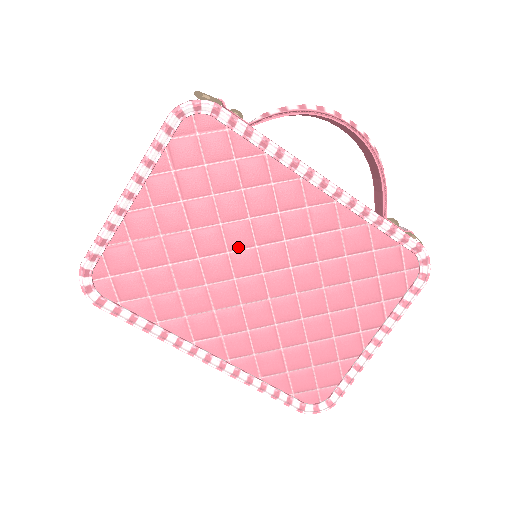
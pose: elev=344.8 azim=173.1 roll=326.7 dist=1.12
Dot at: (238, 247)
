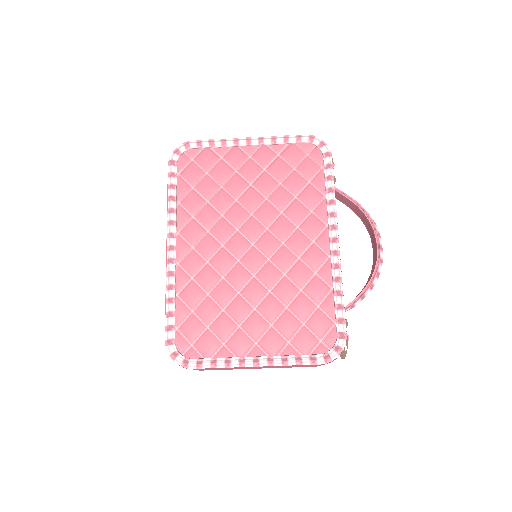
Dot at: (259, 218)
